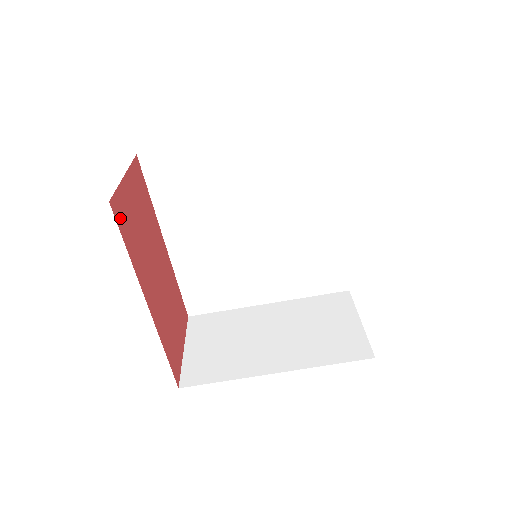
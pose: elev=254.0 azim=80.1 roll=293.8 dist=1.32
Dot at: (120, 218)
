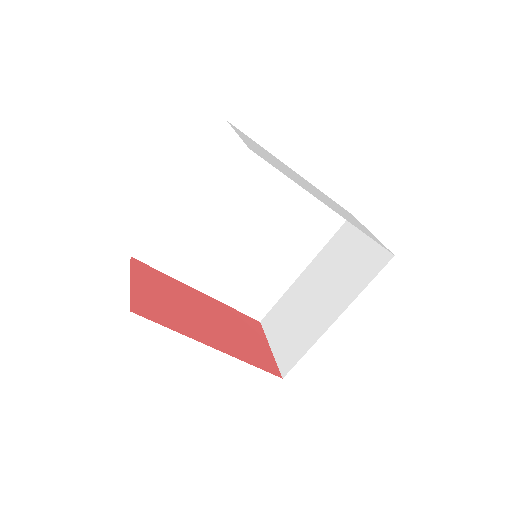
Dot at: (146, 313)
